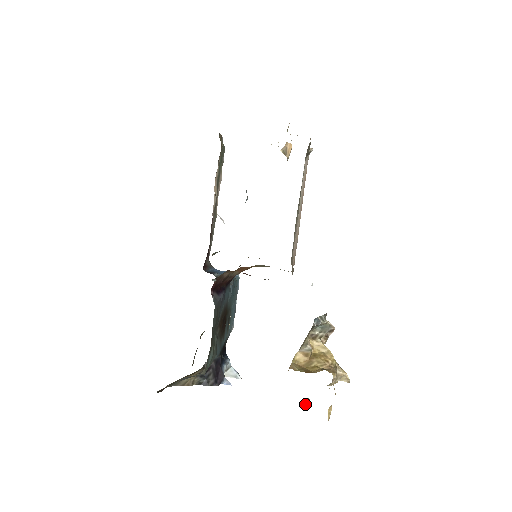
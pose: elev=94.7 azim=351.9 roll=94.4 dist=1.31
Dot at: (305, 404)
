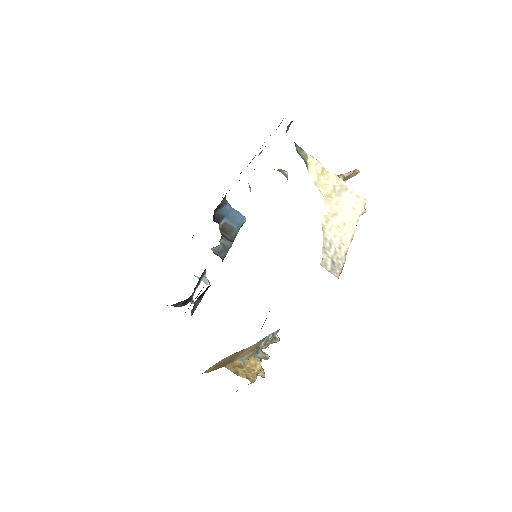
Dot at: occluded
